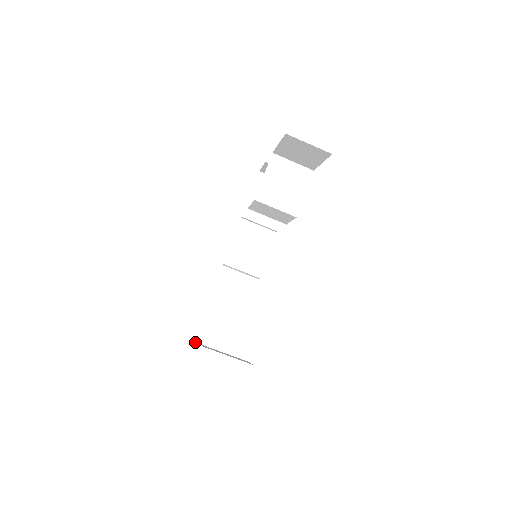
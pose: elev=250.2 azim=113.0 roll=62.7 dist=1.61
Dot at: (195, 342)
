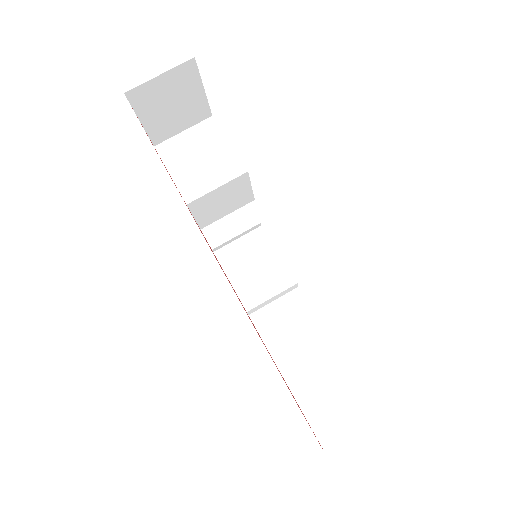
Dot at: occluded
